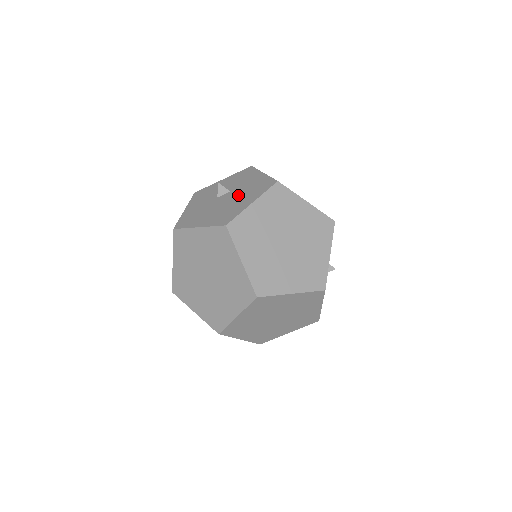
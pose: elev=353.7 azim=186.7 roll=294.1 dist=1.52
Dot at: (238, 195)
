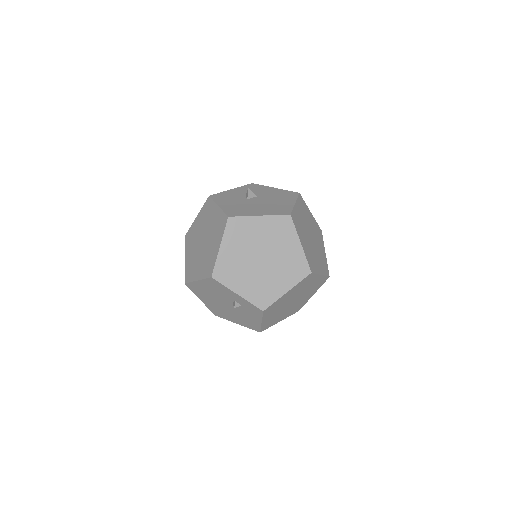
Dot at: (271, 199)
